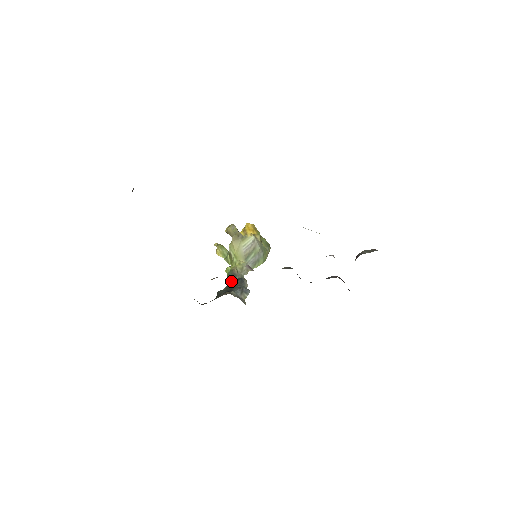
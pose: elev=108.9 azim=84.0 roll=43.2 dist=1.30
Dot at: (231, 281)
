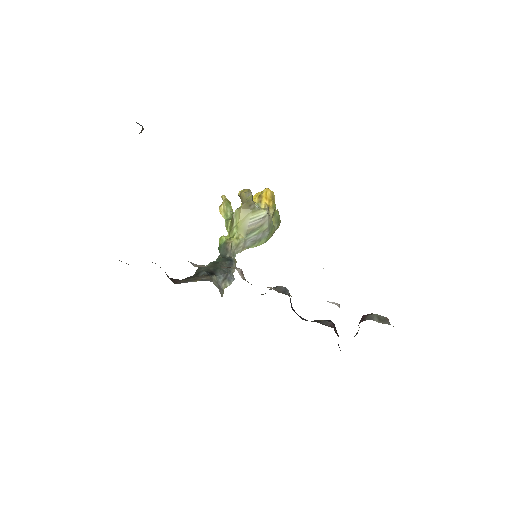
Dot at: (219, 257)
